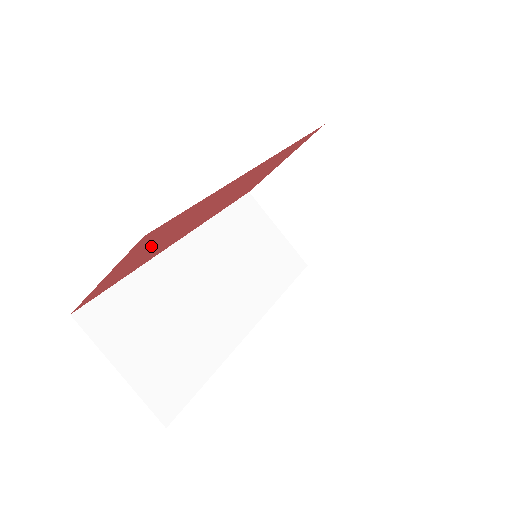
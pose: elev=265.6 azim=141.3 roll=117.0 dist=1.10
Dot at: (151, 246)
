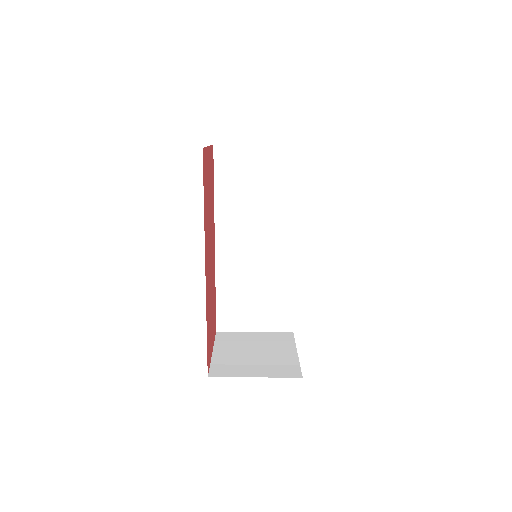
Dot at: (211, 325)
